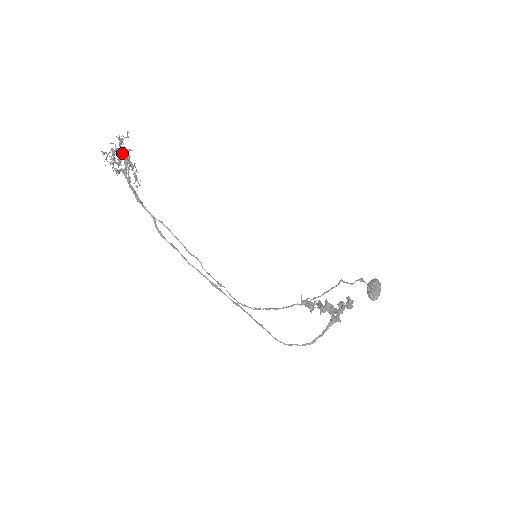
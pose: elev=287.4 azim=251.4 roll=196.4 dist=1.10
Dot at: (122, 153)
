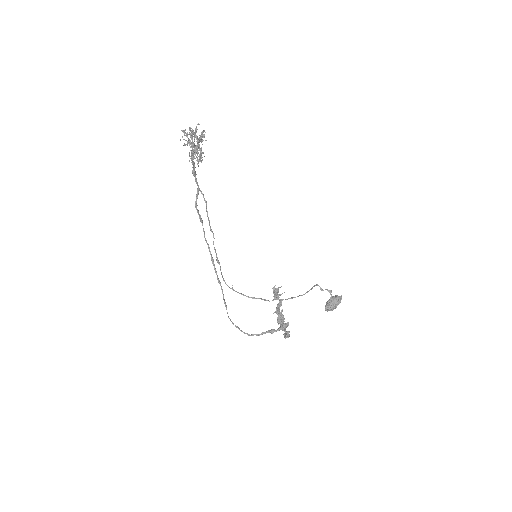
Dot at: (193, 153)
